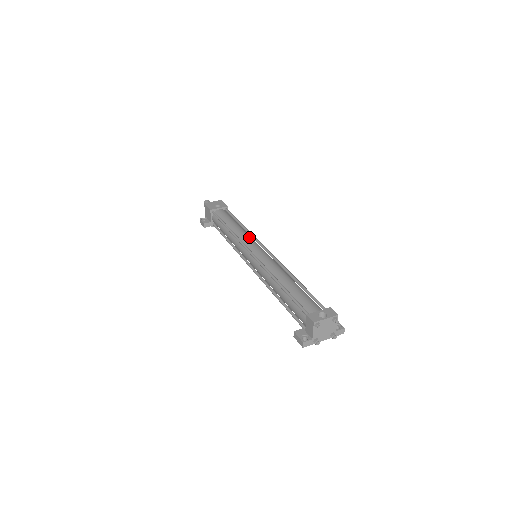
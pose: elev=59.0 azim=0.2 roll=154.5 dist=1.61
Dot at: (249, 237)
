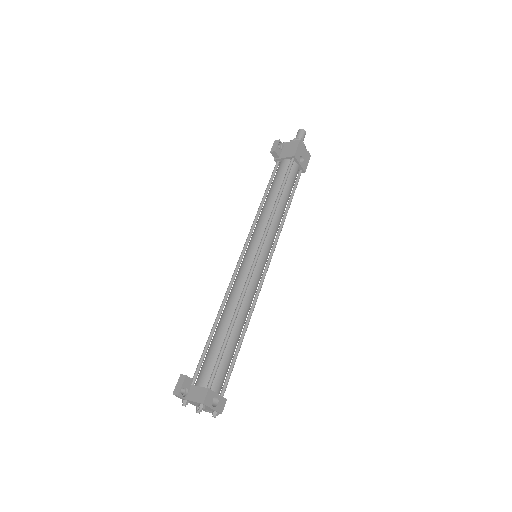
Dot at: (275, 235)
